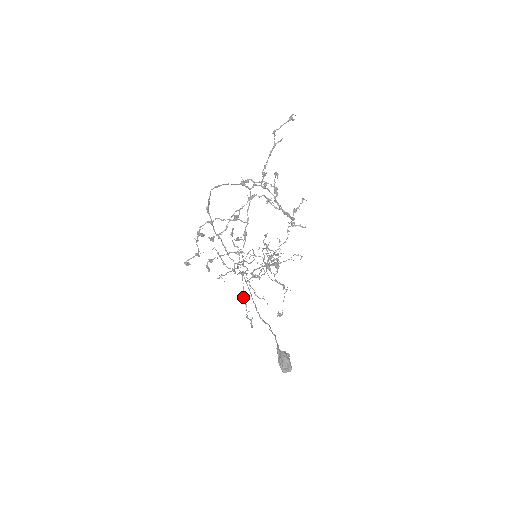
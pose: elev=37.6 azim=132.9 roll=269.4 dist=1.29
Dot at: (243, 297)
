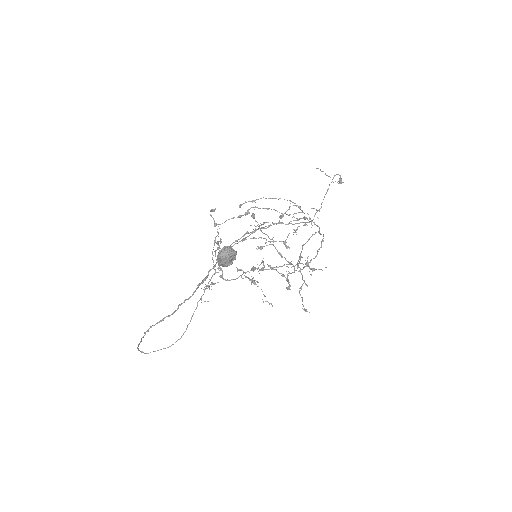
Dot at: occluded
